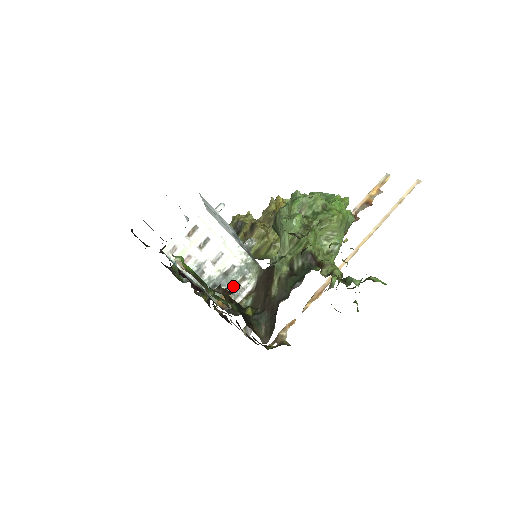
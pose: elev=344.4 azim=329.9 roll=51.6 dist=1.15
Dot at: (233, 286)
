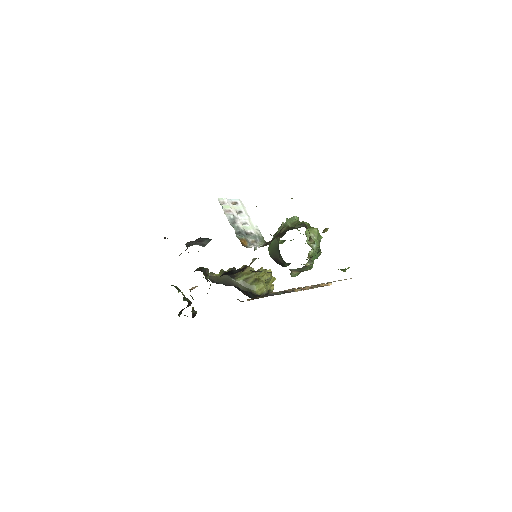
Dot at: (249, 240)
